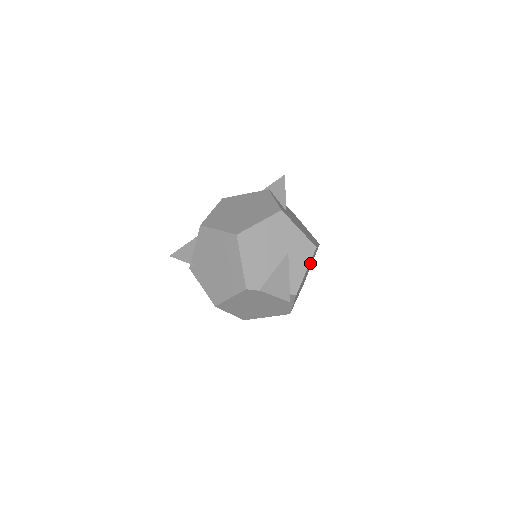
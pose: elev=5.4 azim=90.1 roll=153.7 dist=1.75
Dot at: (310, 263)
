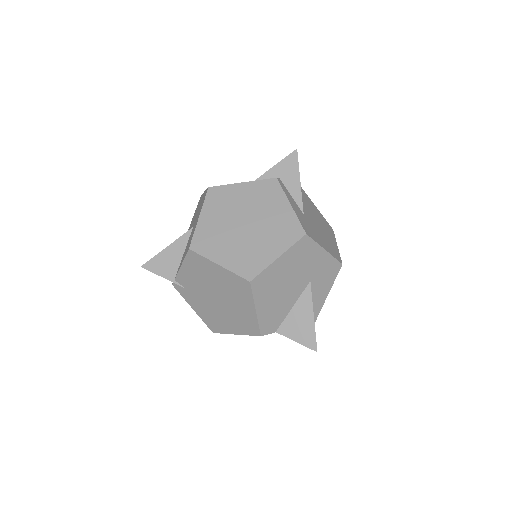
Dot at: occluded
